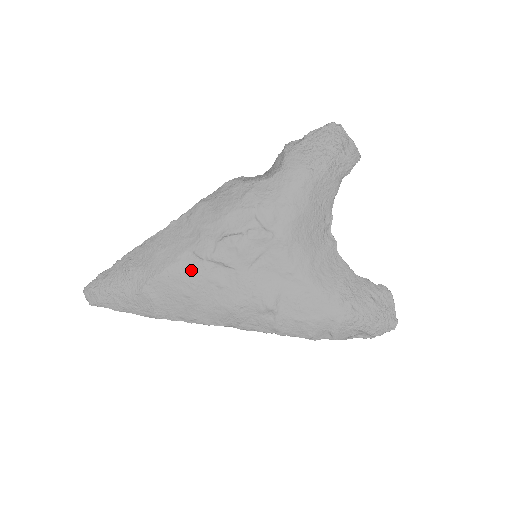
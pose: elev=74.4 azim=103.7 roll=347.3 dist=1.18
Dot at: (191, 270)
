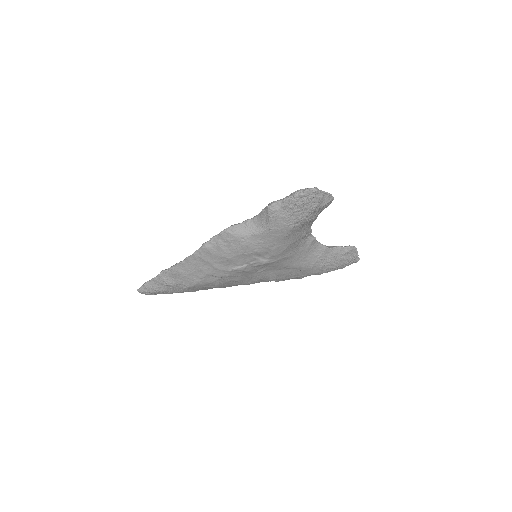
Dot at: (214, 282)
